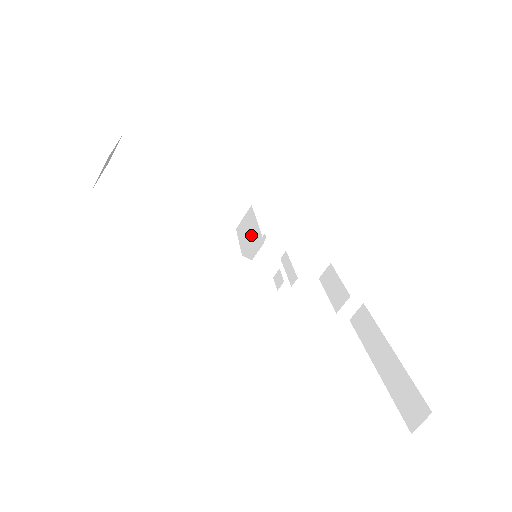
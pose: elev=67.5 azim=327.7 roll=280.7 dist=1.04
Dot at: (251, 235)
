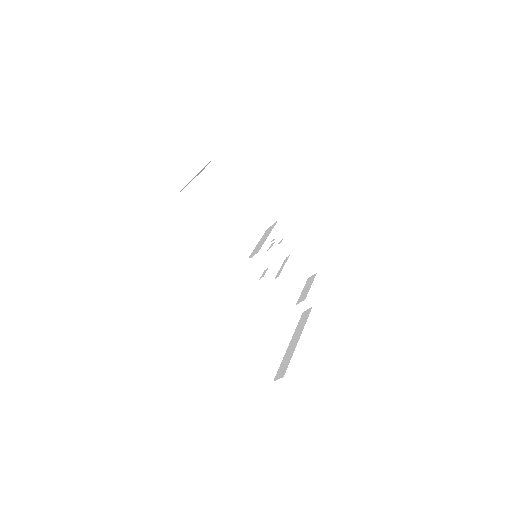
Dot at: (262, 242)
